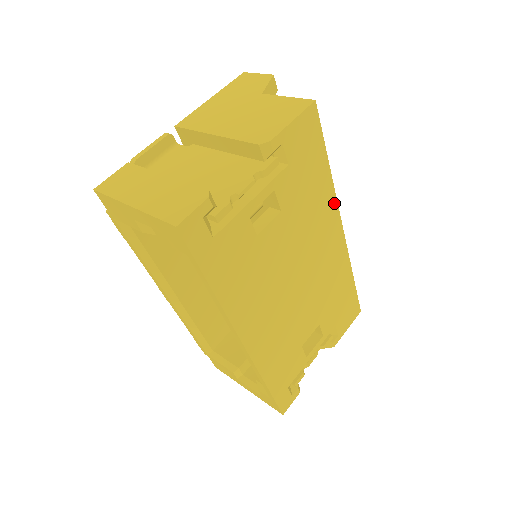
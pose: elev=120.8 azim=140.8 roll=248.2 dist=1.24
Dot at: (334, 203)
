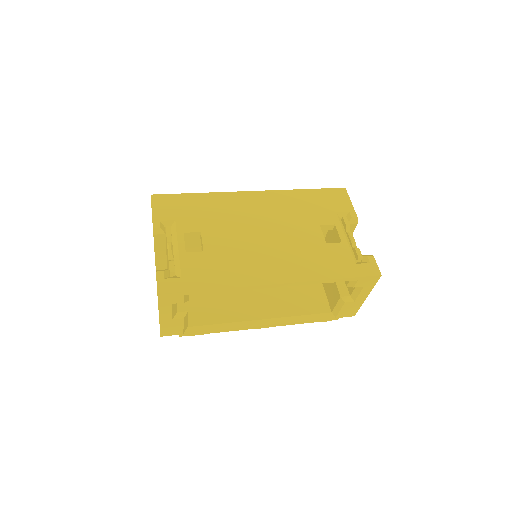
Dot at: (227, 194)
